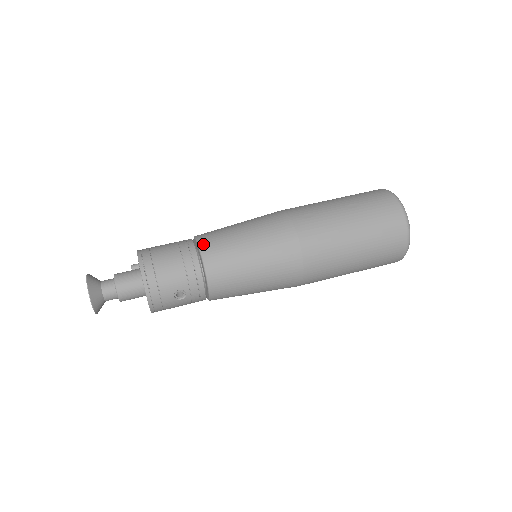
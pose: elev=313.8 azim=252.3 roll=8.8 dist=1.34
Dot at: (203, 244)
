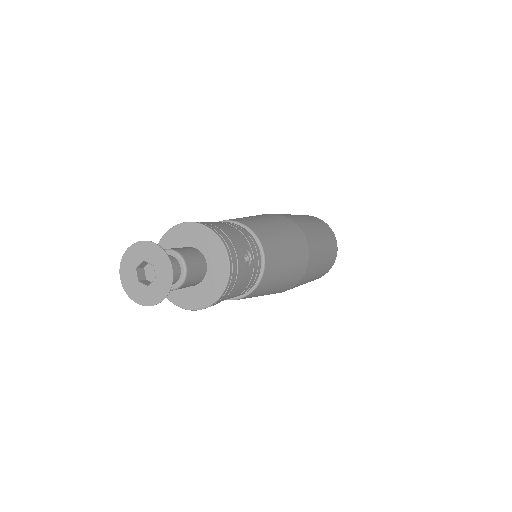
Dot at: (230, 219)
